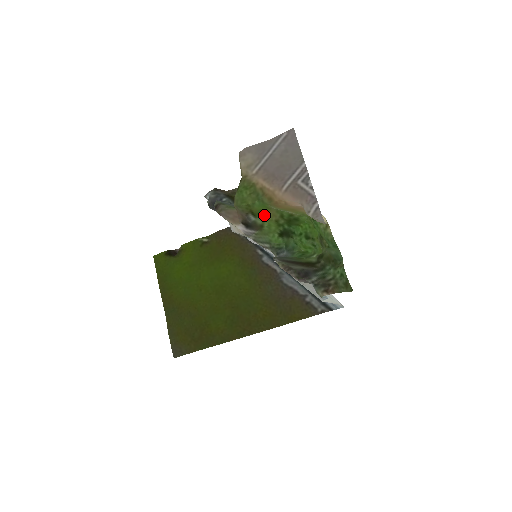
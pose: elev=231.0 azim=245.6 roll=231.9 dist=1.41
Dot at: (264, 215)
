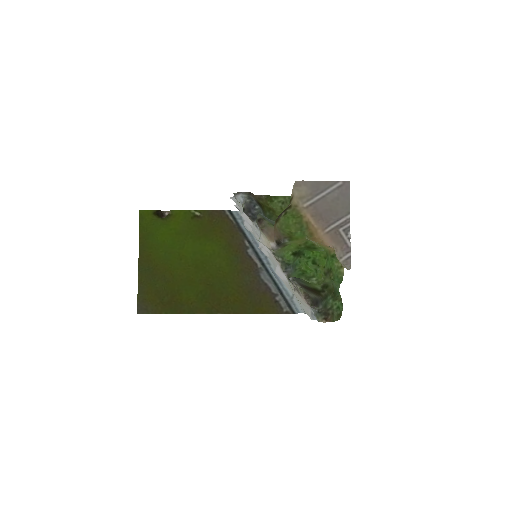
Dot at: (296, 240)
